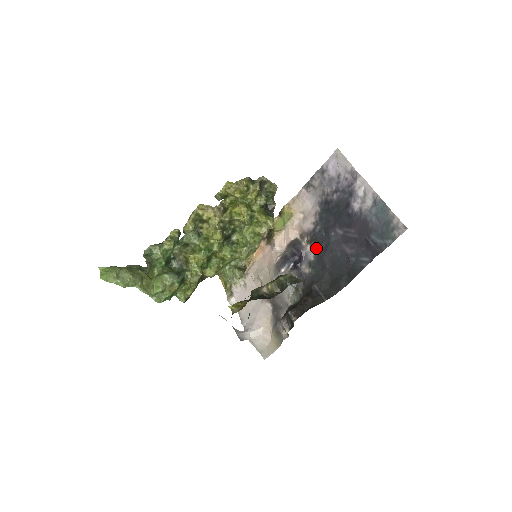
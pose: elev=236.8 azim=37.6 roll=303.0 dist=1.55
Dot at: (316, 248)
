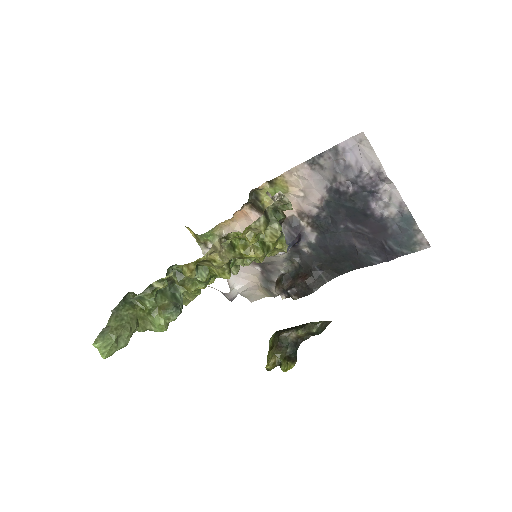
Dot at: (319, 233)
